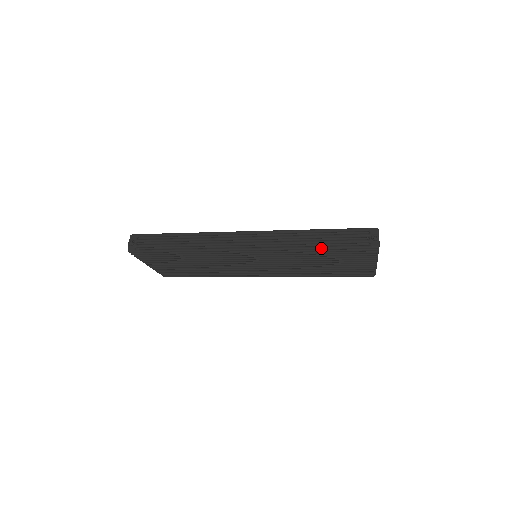
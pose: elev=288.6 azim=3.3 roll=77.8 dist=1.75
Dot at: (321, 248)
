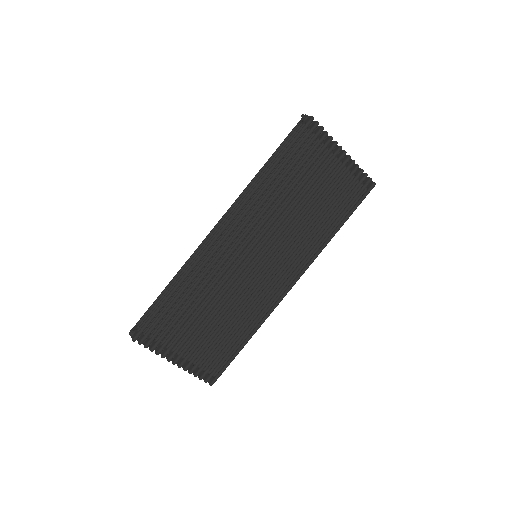
Dot at: (274, 163)
